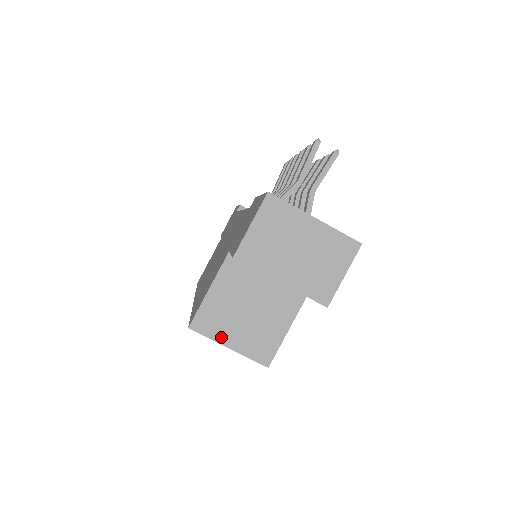
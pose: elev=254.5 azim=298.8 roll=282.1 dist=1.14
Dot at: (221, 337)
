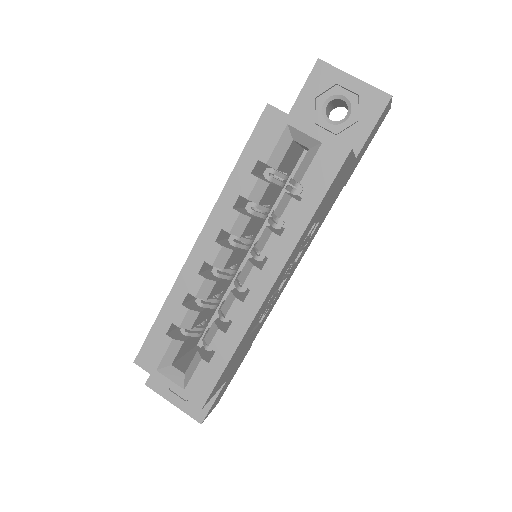
Dot at: (299, 121)
